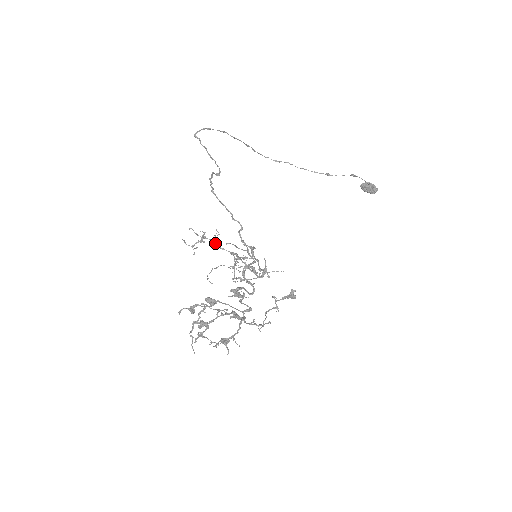
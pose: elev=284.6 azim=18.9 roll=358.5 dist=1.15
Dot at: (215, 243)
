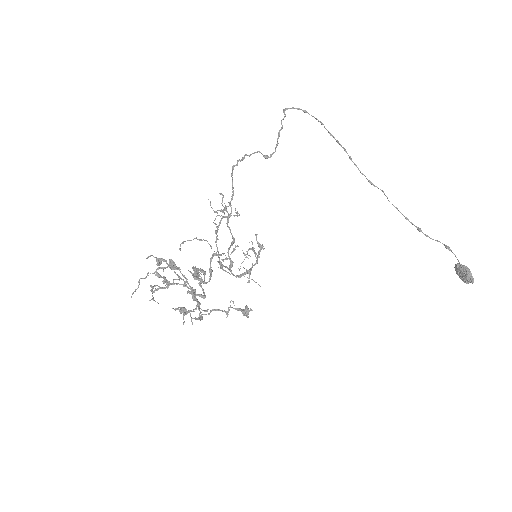
Dot at: (228, 220)
